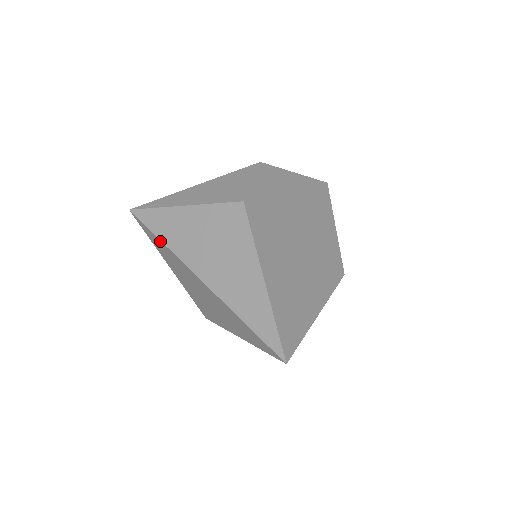
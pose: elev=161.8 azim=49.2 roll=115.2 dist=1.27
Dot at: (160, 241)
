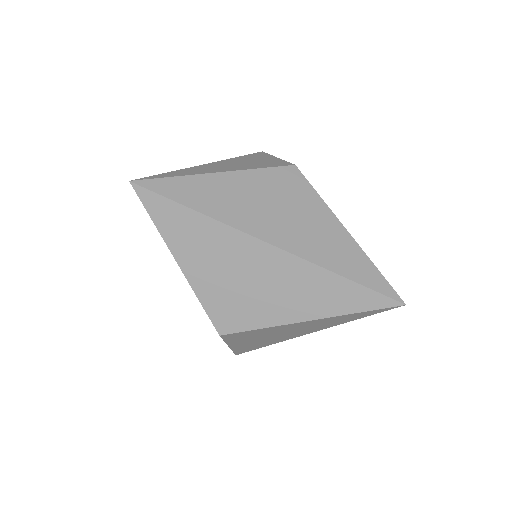
Dot at: (195, 213)
